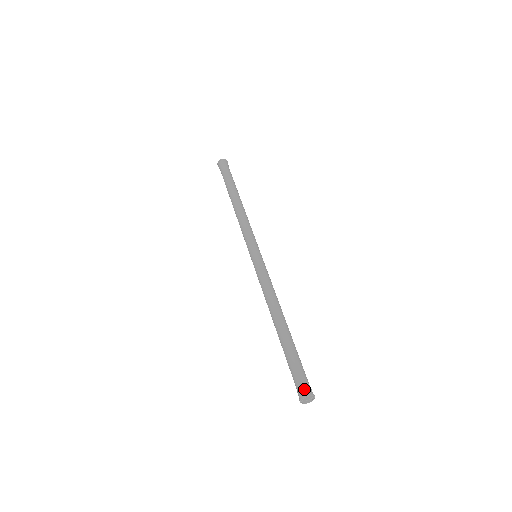
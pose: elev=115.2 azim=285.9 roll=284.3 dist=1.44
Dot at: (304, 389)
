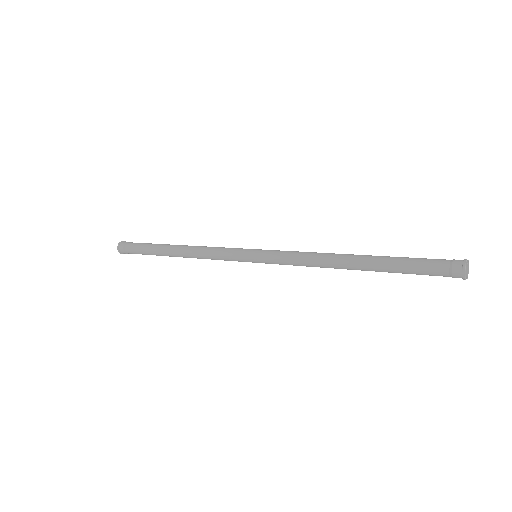
Dot at: (455, 260)
